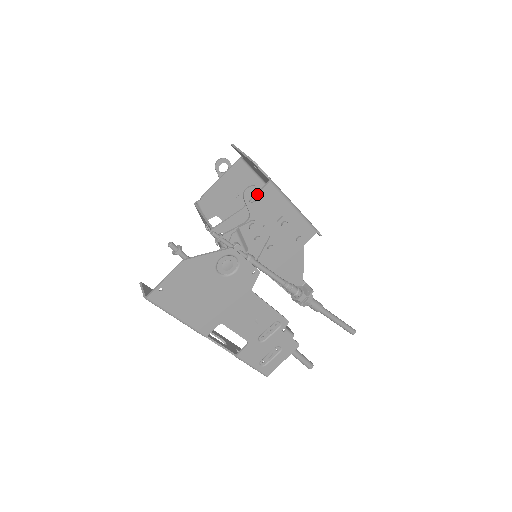
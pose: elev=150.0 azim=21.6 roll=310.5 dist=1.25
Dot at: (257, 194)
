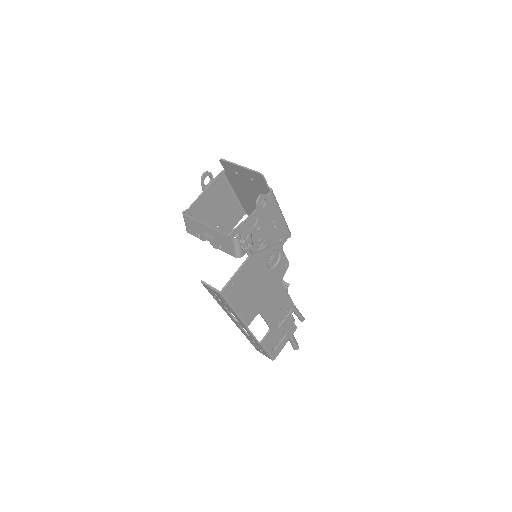
Dot at: (263, 201)
